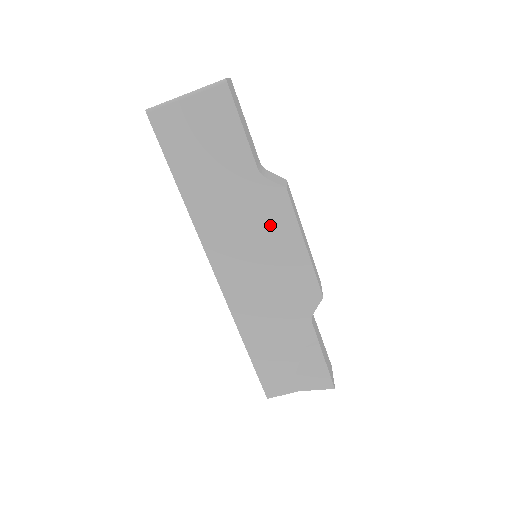
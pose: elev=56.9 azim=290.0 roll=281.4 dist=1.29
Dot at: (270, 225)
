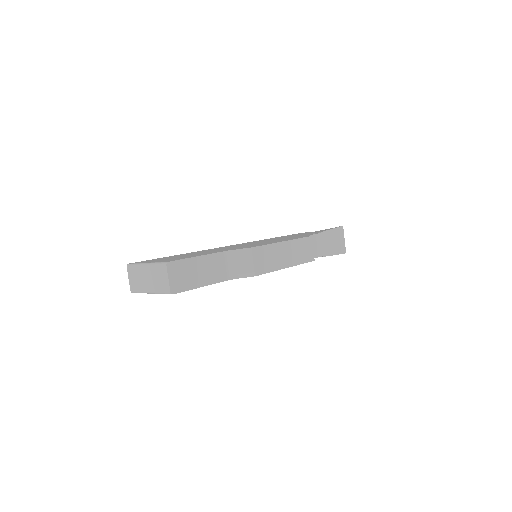
Dot at: occluded
